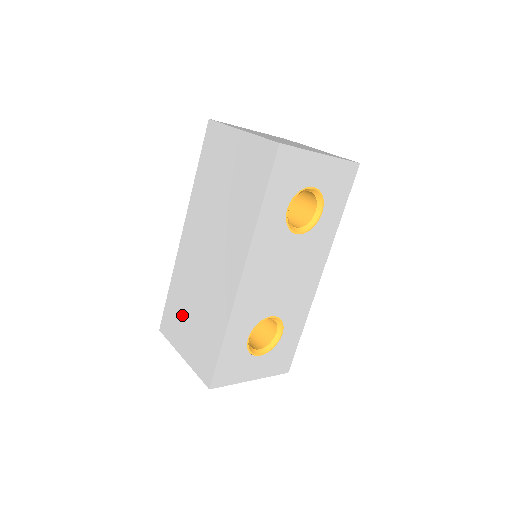
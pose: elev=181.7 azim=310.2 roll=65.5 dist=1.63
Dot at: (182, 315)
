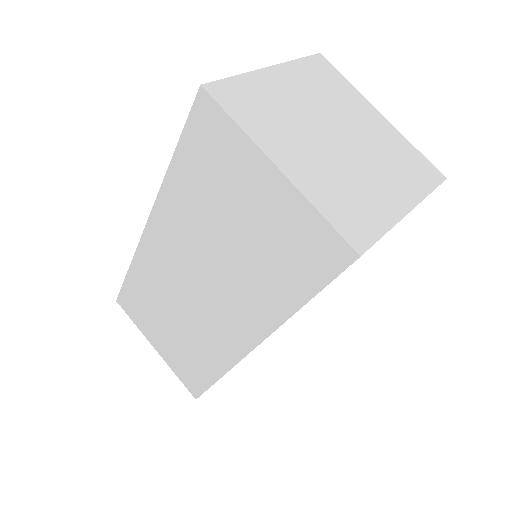
Dot at: (152, 314)
